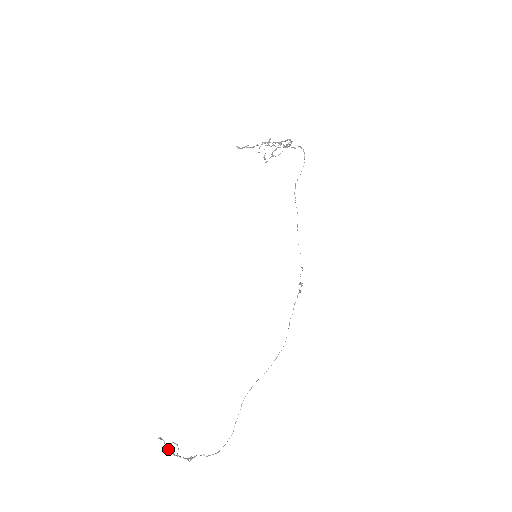
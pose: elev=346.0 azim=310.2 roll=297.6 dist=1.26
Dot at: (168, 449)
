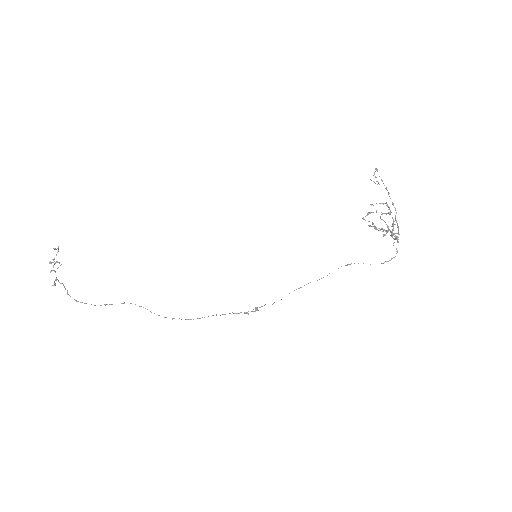
Dot at: occluded
